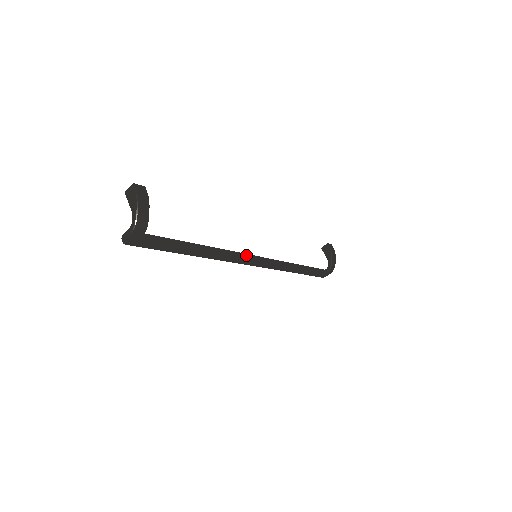
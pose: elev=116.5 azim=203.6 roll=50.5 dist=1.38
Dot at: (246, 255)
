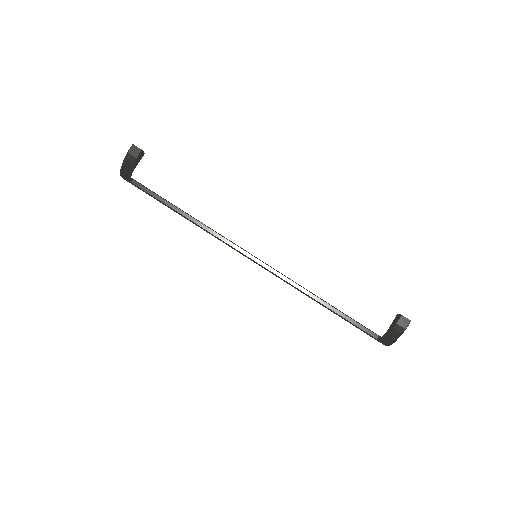
Dot at: (237, 247)
